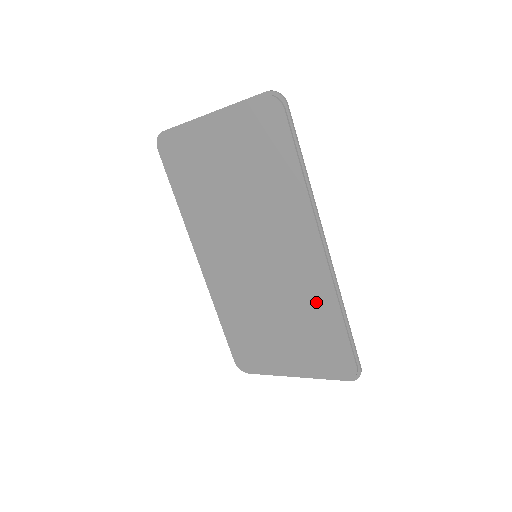
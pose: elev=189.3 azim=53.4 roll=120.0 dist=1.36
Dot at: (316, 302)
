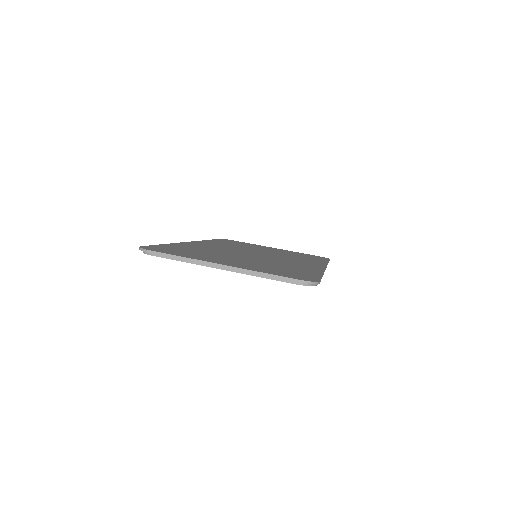
Dot at: occluded
